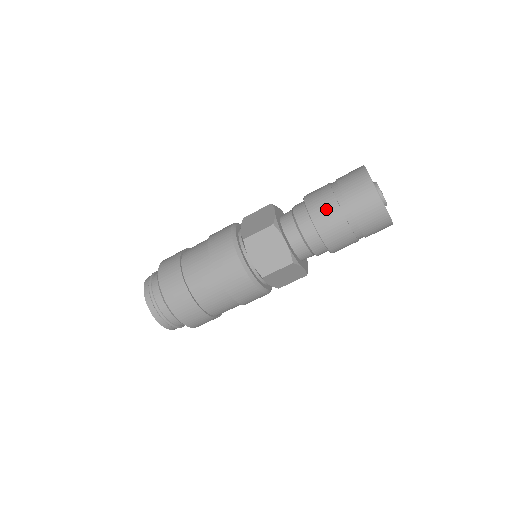
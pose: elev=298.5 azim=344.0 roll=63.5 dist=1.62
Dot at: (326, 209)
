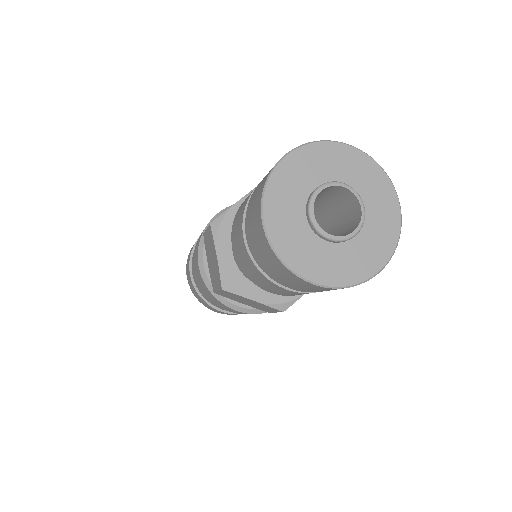
Dot at: (238, 221)
